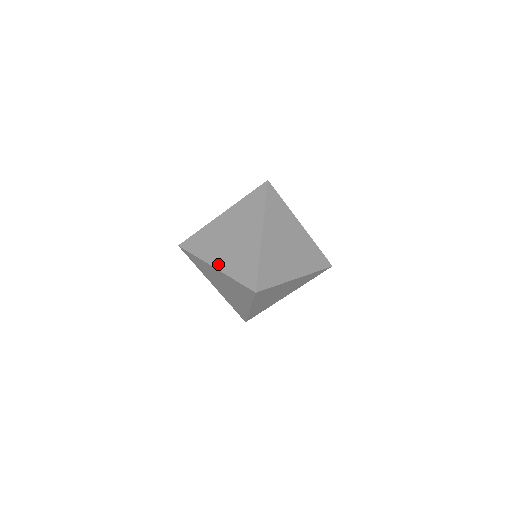
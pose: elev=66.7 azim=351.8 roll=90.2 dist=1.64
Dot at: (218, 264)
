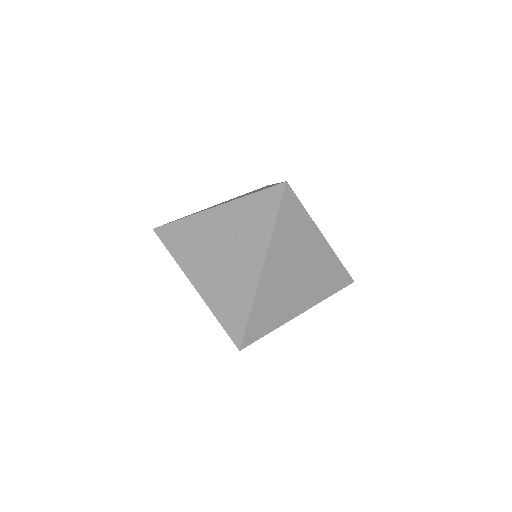
Dot at: (199, 285)
